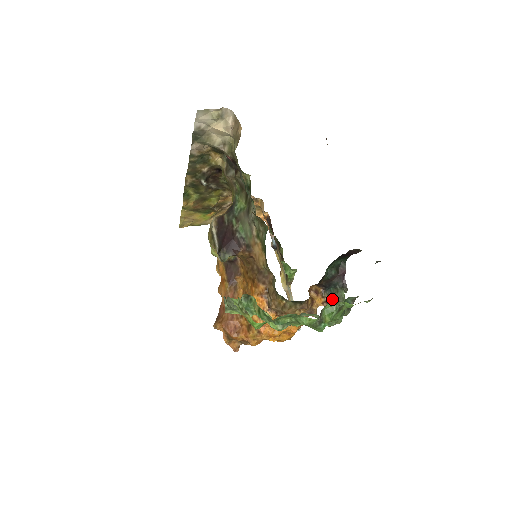
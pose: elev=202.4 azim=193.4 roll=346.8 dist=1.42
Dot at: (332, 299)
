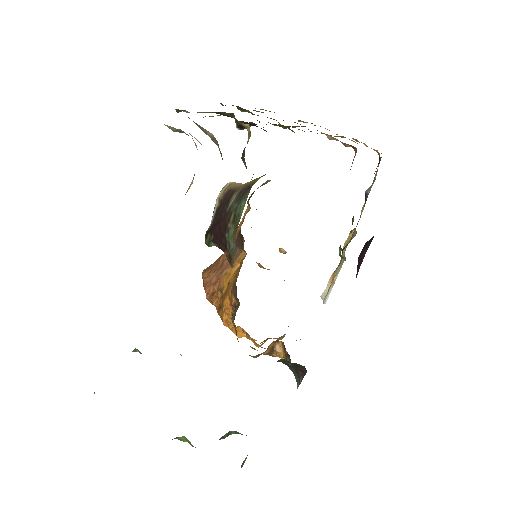
Dot at: (291, 369)
